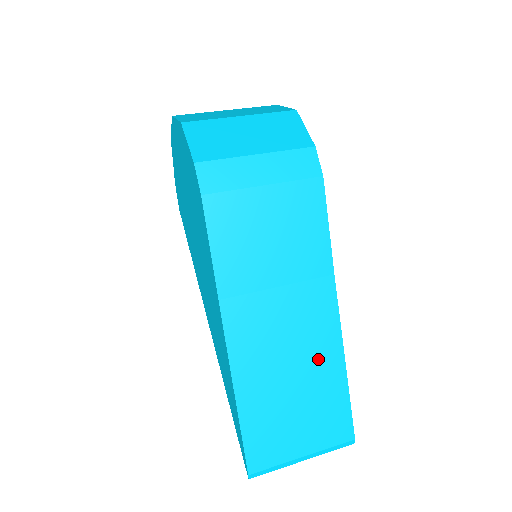
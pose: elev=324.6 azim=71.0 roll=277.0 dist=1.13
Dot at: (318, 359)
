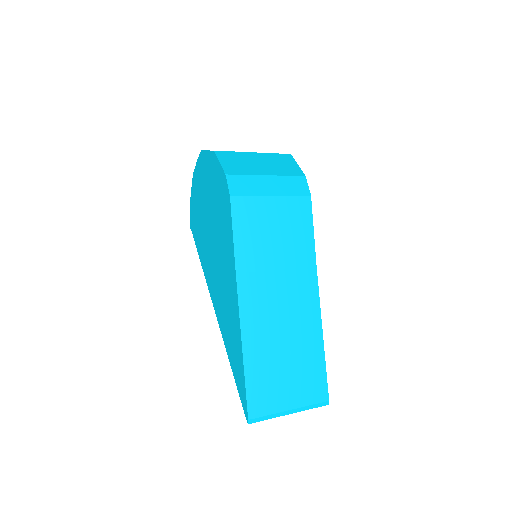
Dot at: (304, 330)
